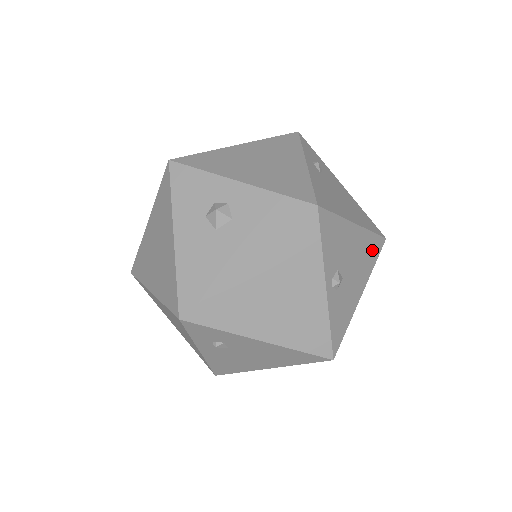
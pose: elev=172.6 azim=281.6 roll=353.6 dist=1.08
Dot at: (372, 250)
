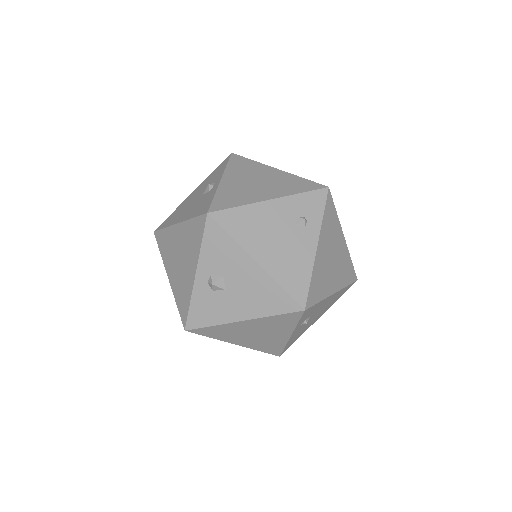
Dot at: occluded
